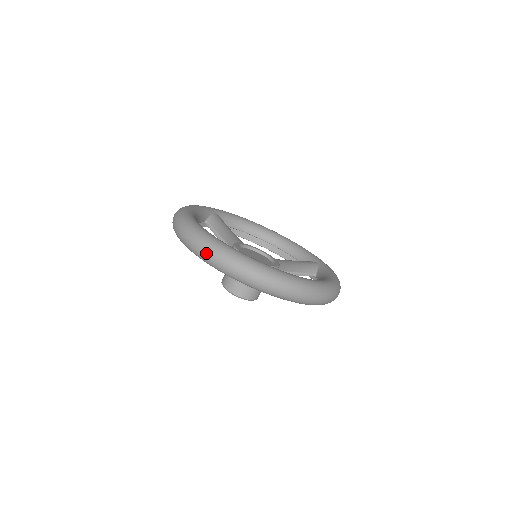
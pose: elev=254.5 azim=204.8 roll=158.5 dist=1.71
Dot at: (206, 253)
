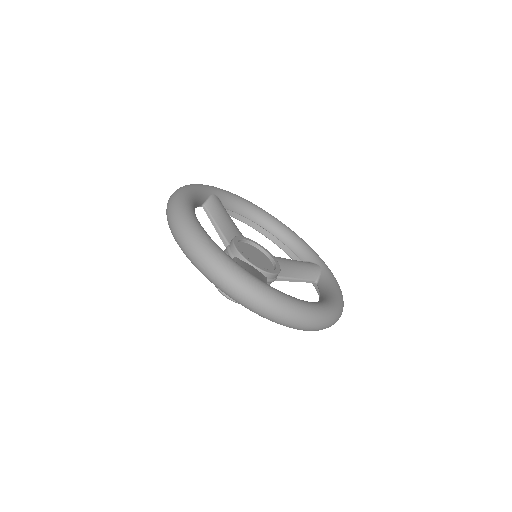
Dot at: (206, 267)
